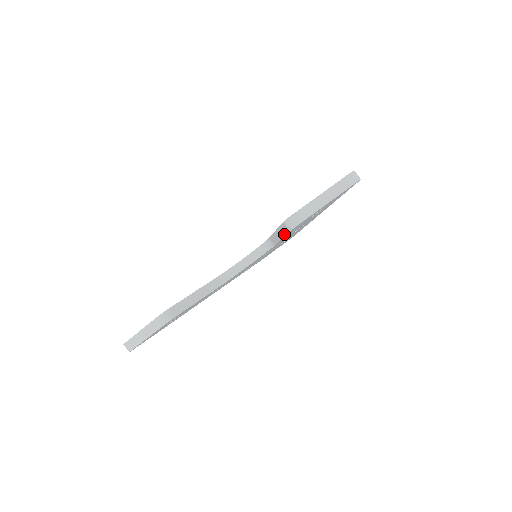
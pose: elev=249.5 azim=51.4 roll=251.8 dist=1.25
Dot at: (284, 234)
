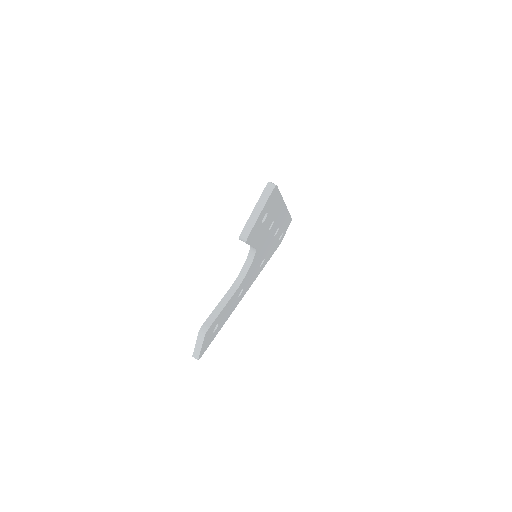
Dot at: (248, 244)
